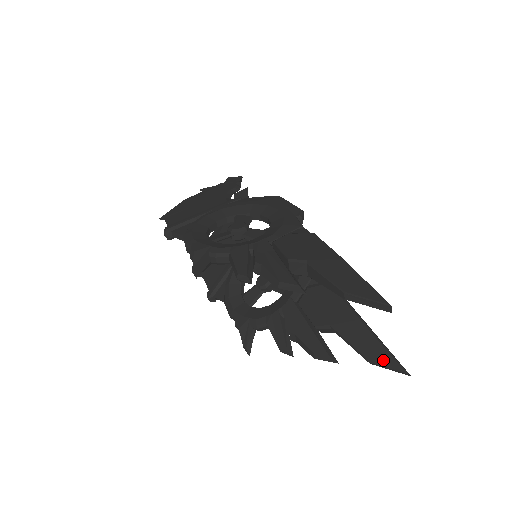
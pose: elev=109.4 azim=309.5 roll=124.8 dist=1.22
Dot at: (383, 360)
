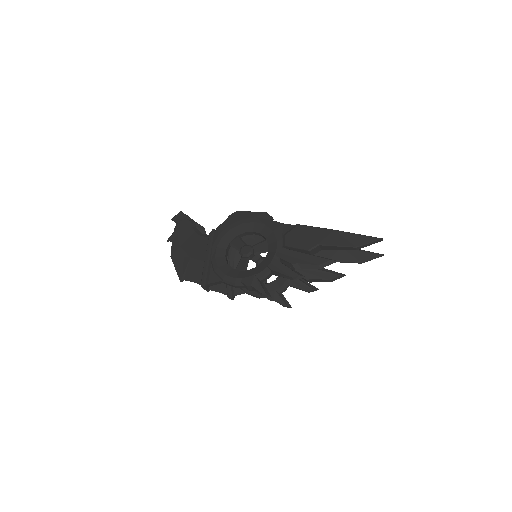
Dot at: (368, 258)
